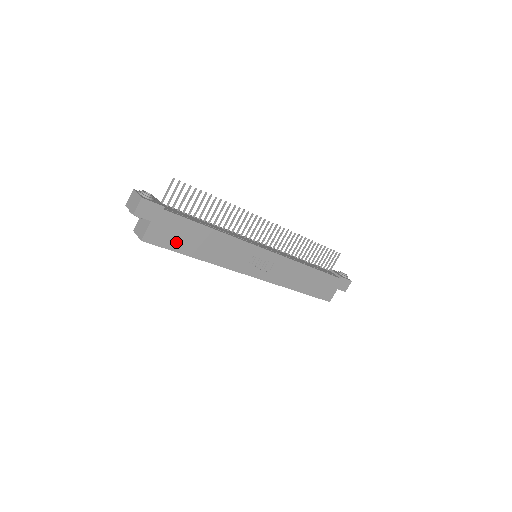
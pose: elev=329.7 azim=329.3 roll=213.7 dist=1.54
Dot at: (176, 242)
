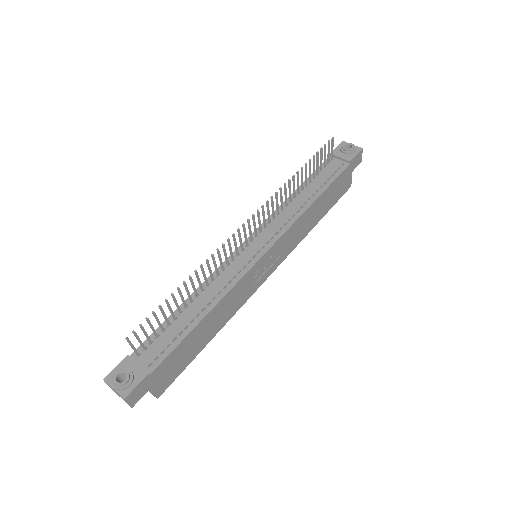
Dot at: (184, 361)
